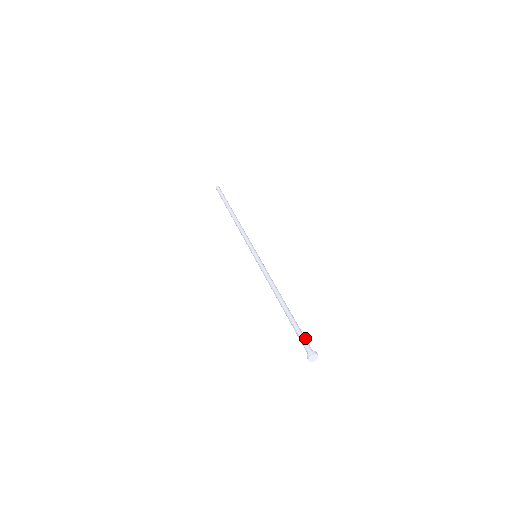
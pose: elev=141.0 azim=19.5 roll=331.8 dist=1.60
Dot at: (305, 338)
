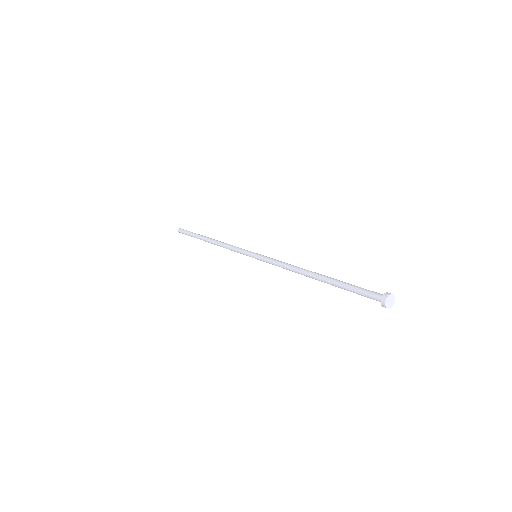
Dot at: (367, 290)
